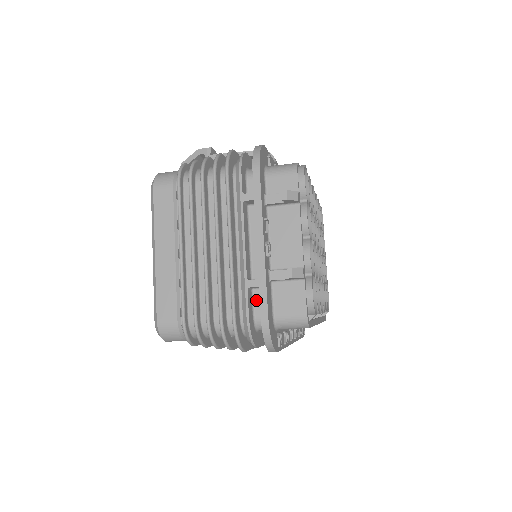
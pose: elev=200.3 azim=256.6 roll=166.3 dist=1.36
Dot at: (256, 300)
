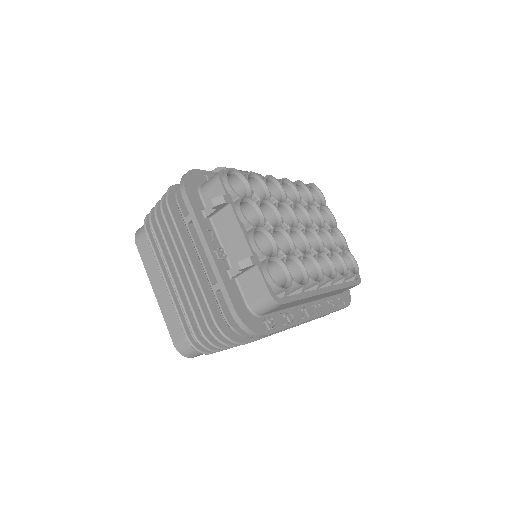
Dot at: occluded
